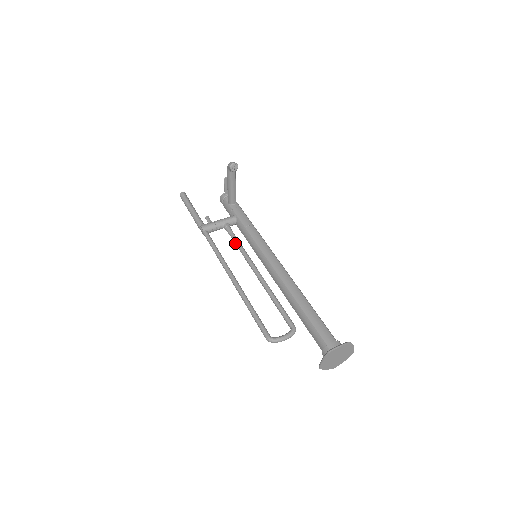
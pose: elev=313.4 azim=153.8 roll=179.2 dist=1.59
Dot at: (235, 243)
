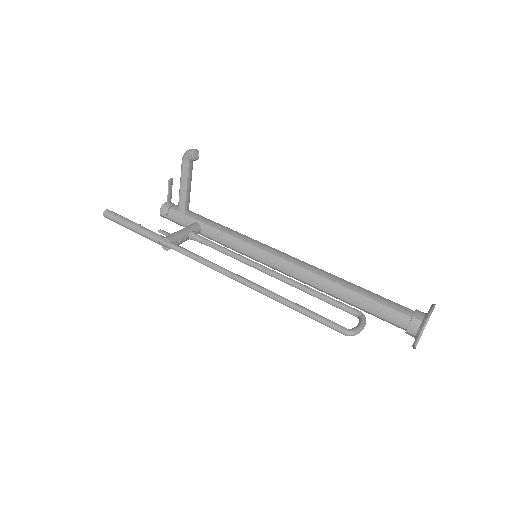
Dot at: (219, 249)
